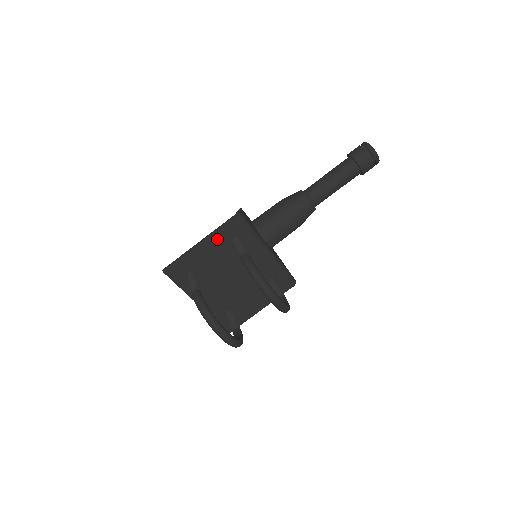
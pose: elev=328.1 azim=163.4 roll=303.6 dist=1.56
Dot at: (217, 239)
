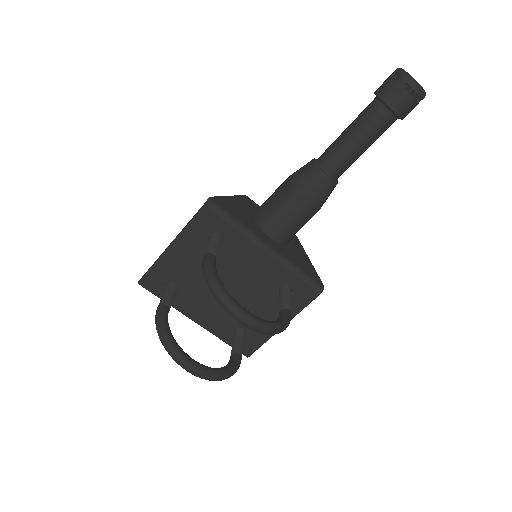
Dot at: (190, 238)
